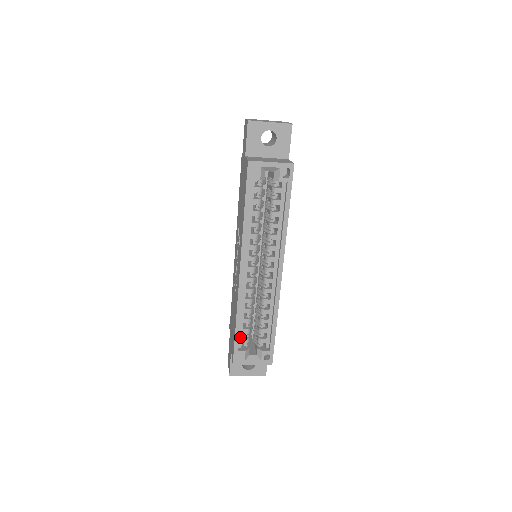
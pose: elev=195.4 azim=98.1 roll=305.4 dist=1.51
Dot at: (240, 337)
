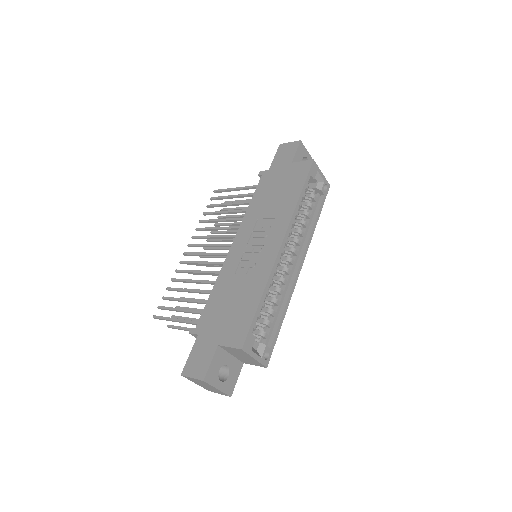
Dot at: occluded
